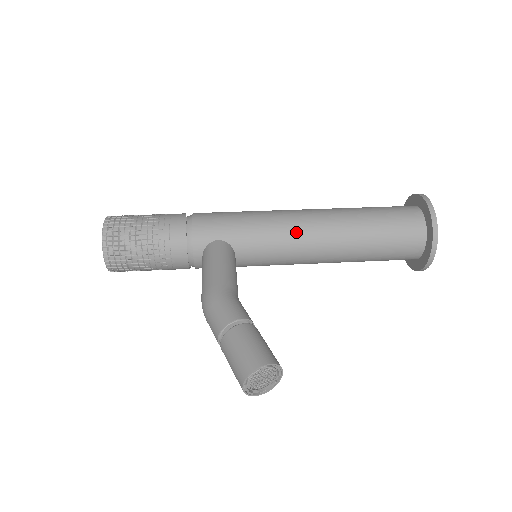
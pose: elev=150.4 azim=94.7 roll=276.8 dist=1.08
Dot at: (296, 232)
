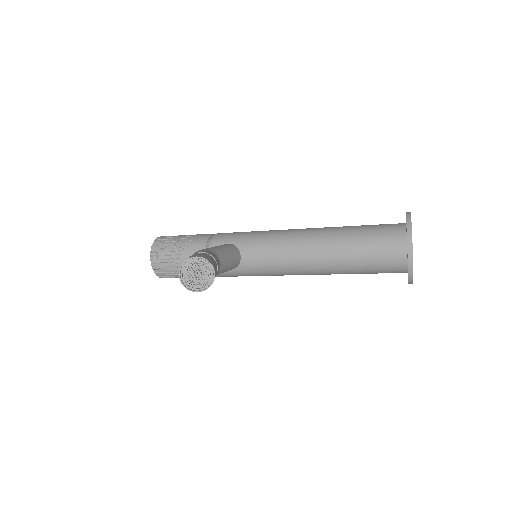
Dot at: (289, 237)
